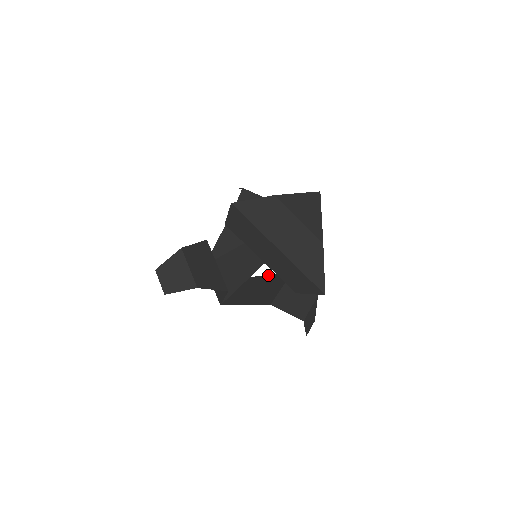
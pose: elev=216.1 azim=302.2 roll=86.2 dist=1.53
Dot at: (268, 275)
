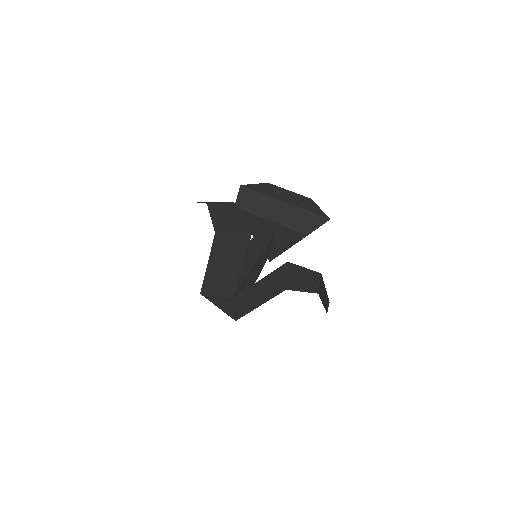
Dot at: (264, 302)
